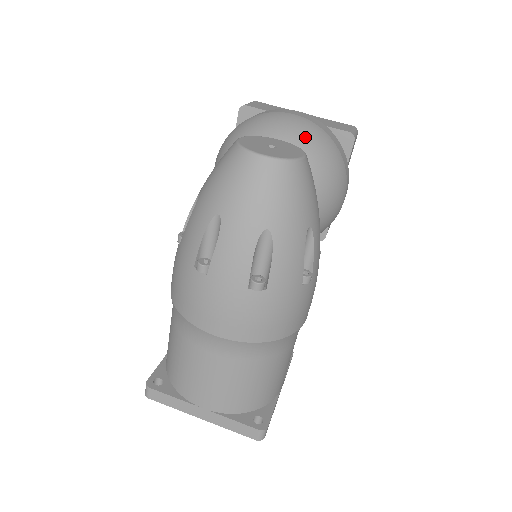
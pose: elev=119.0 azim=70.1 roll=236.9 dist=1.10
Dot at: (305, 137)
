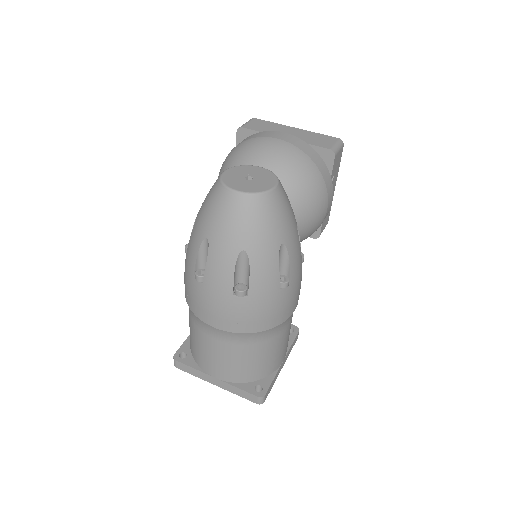
Dot at: (284, 162)
